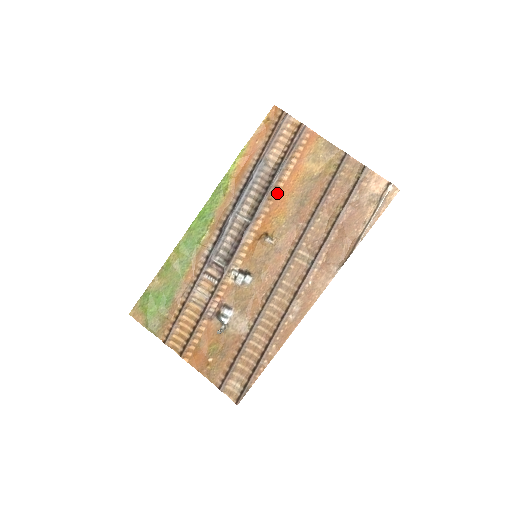
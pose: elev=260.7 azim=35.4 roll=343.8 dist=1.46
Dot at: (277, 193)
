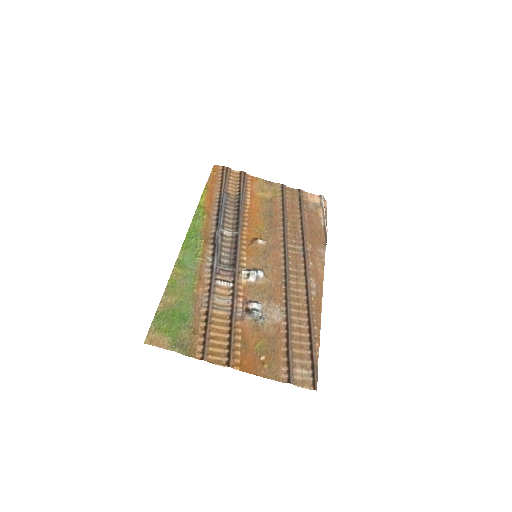
Dot at: (247, 212)
